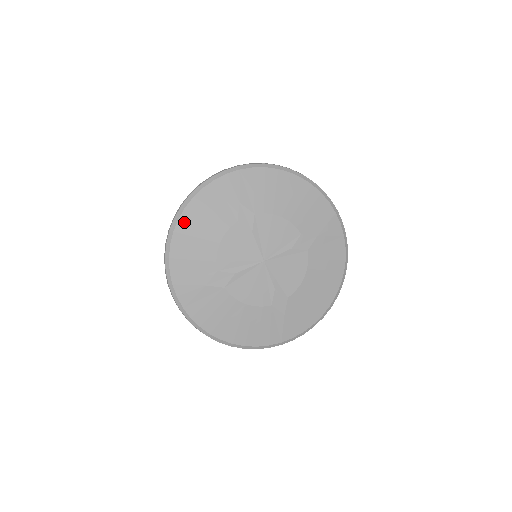
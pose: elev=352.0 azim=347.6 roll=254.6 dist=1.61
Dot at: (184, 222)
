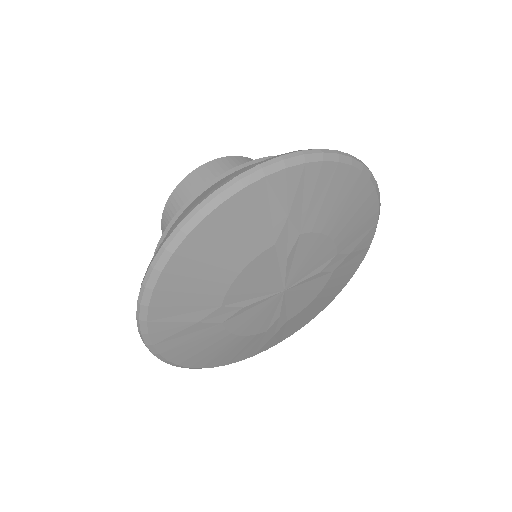
Dot at: (195, 241)
